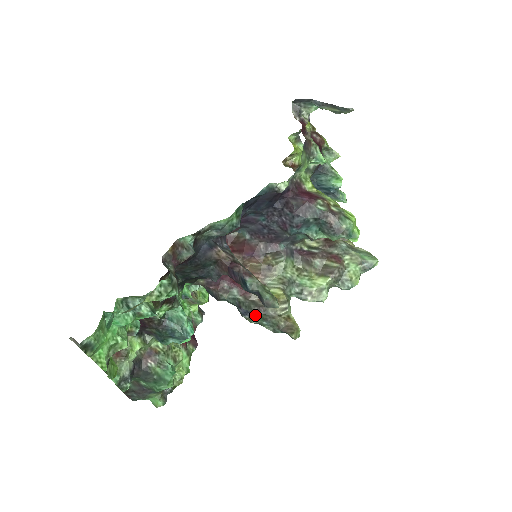
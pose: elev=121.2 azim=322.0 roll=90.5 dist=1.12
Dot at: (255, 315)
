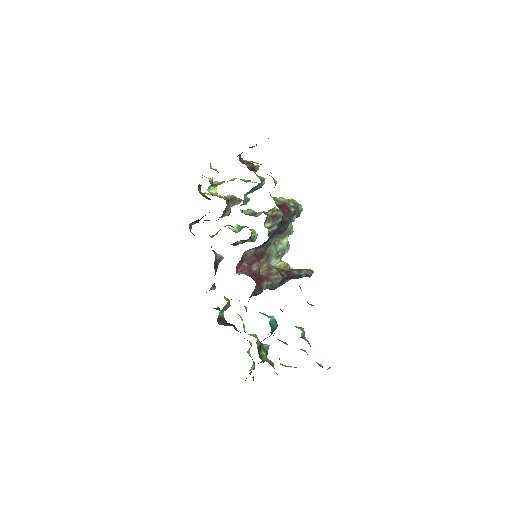
Dot at: (281, 284)
